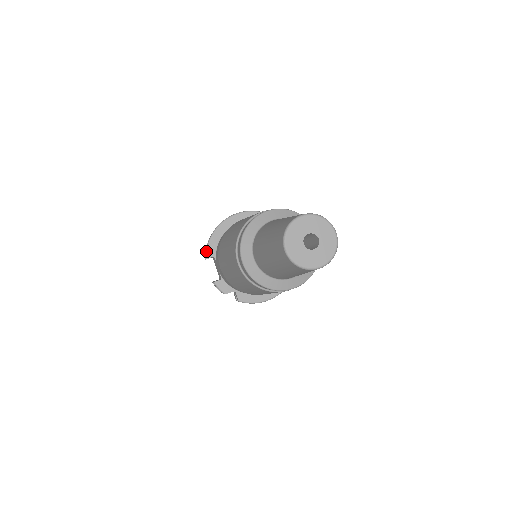
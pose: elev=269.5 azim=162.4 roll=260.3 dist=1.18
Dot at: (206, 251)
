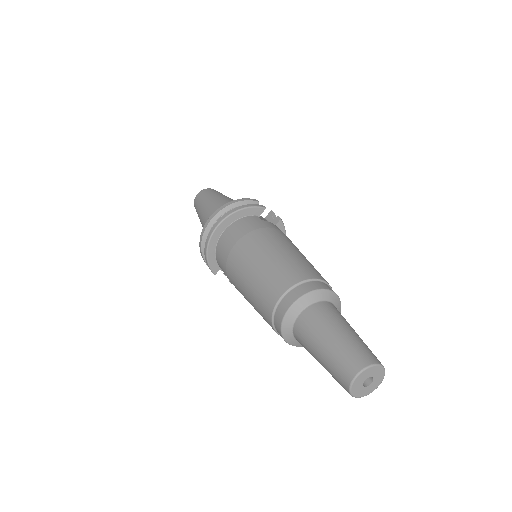
Dot at: (211, 271)
